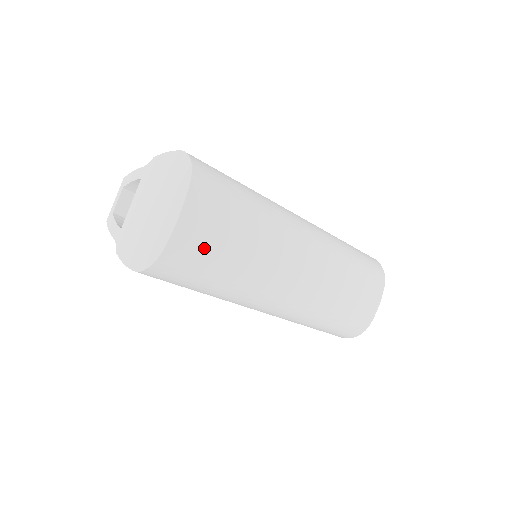
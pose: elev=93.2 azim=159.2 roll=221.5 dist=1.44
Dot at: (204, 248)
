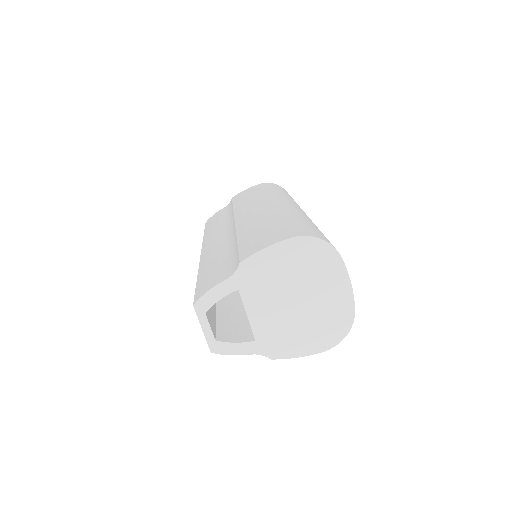
Dot at: occluded
